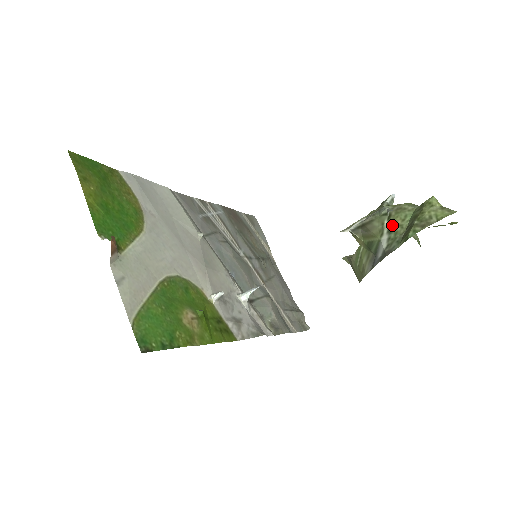
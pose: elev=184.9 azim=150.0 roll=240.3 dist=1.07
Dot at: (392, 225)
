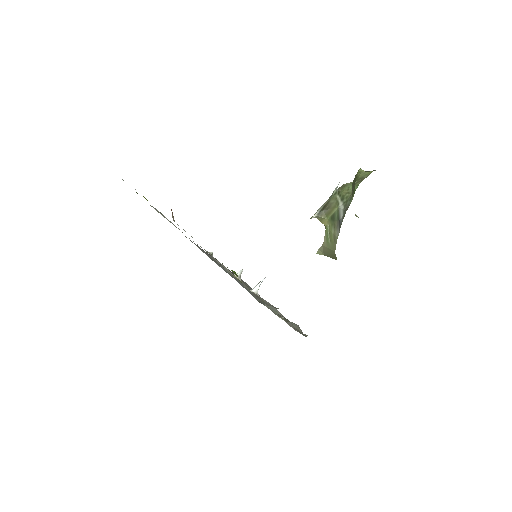
Dot at: (342, 195)
